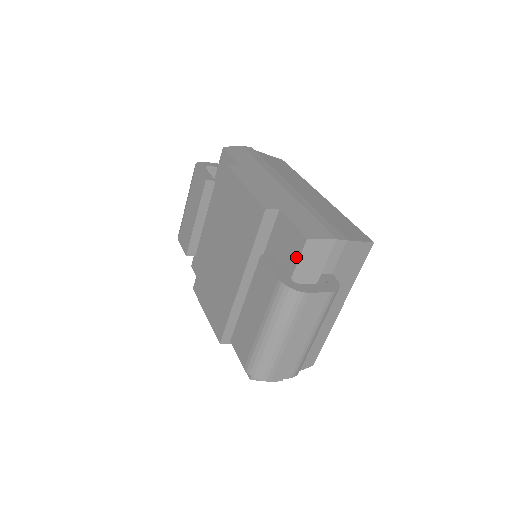
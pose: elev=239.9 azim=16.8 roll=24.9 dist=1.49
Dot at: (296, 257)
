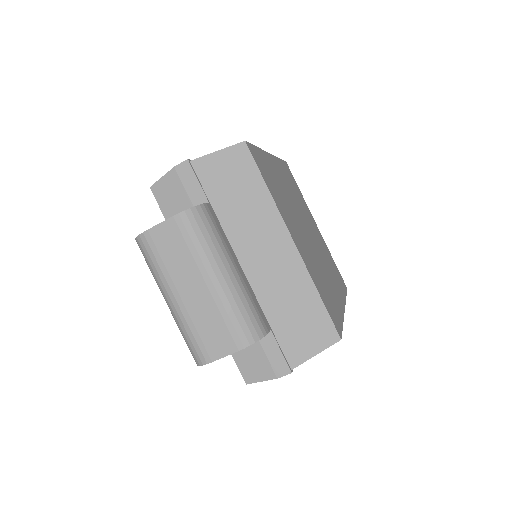
Dot at: (164, 212)
